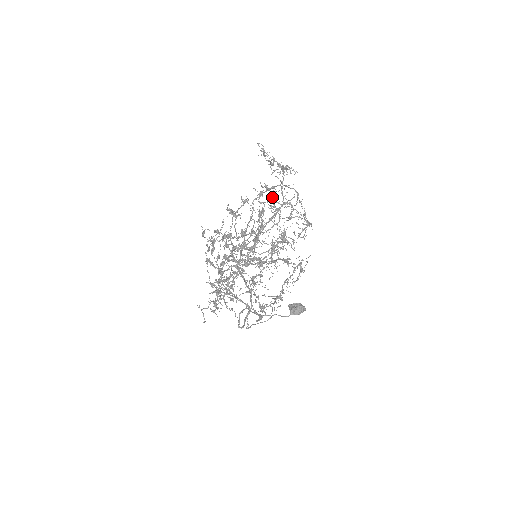
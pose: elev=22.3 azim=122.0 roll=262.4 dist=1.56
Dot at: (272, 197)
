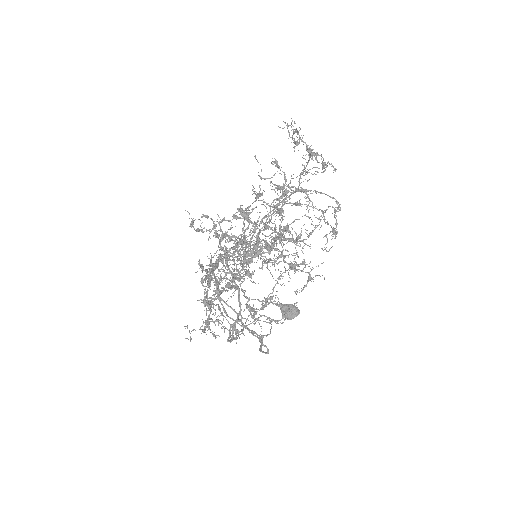
Dot at: (288, 185)
